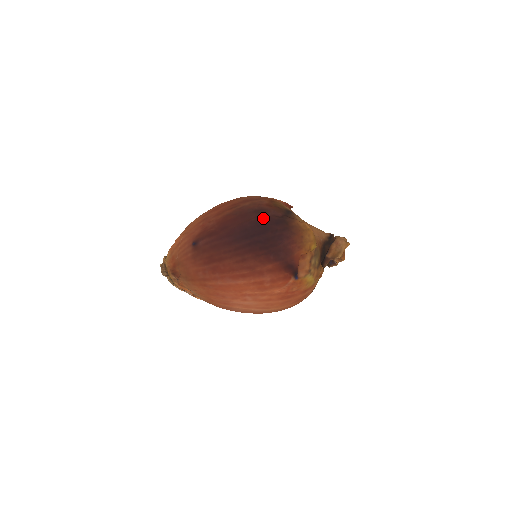
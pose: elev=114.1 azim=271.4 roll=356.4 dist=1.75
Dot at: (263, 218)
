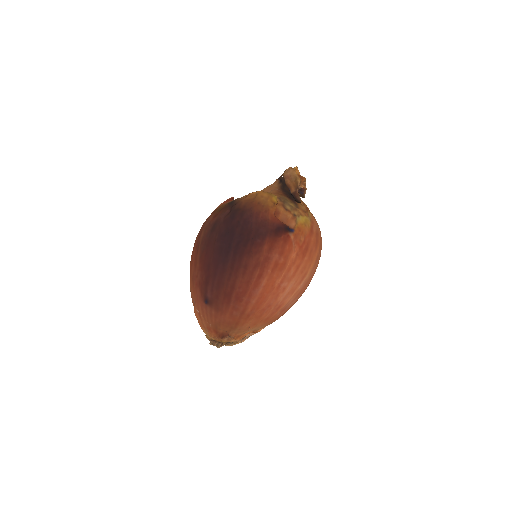
Dot at: (221, 227)
